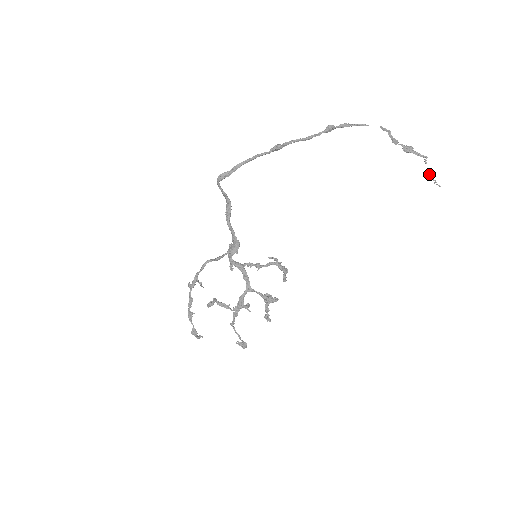
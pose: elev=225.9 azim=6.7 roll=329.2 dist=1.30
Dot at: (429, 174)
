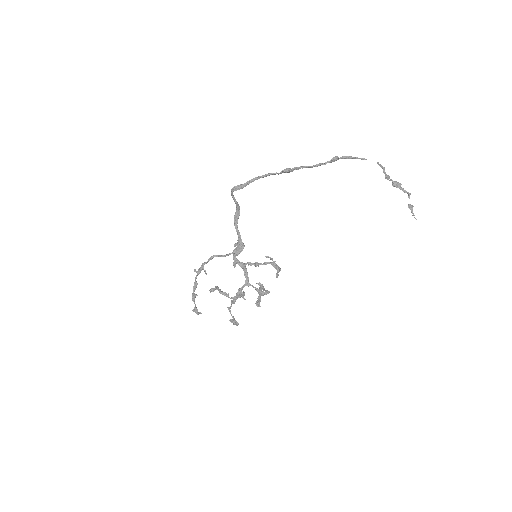
Dot at: (410, 208)
